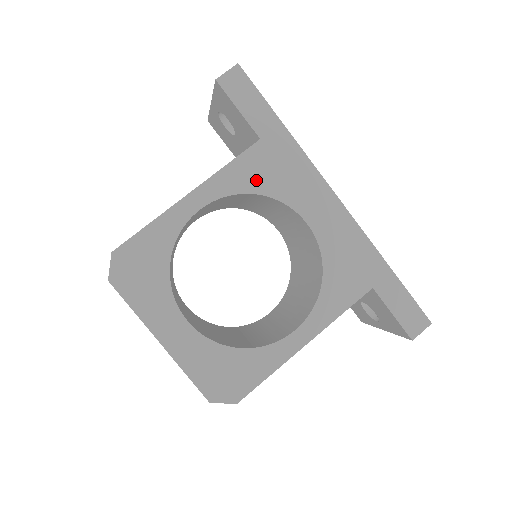
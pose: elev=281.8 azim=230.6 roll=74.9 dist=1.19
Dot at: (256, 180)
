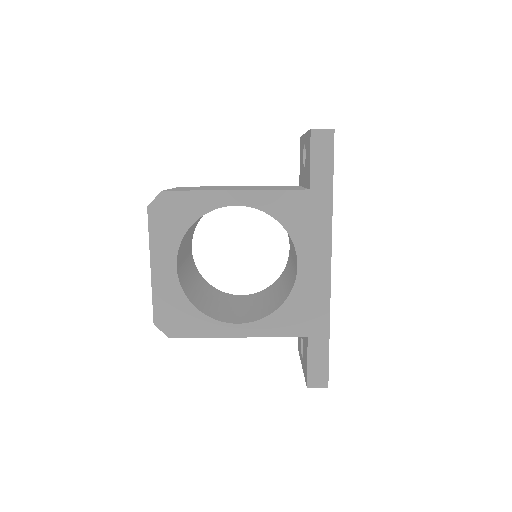
Dot at: (286, 214)
